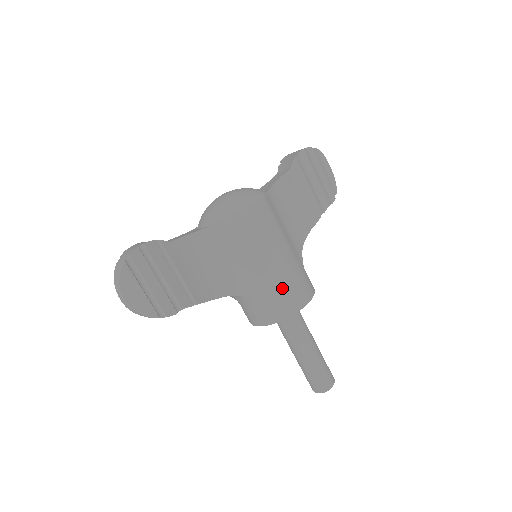
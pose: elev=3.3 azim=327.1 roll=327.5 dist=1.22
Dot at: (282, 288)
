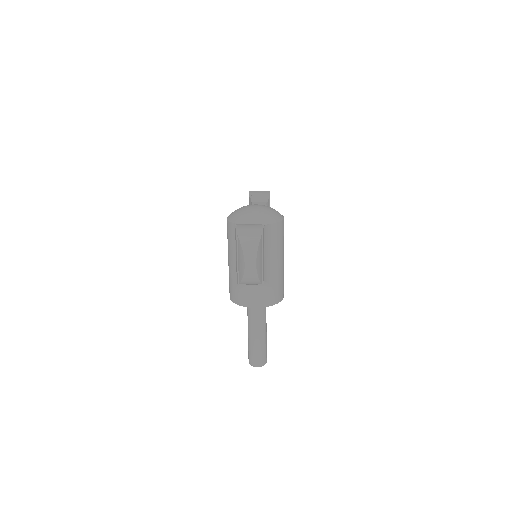
Dot at: (282, 280)
